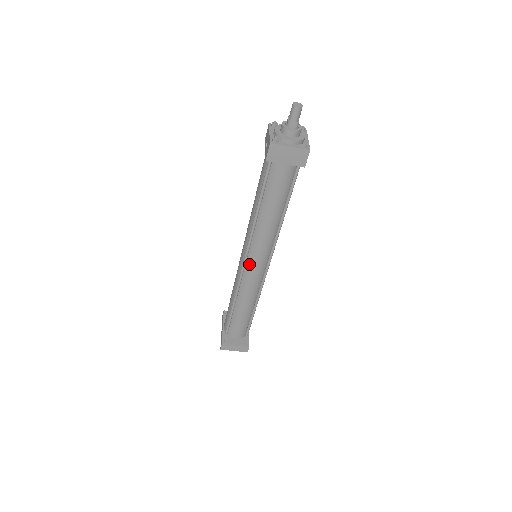
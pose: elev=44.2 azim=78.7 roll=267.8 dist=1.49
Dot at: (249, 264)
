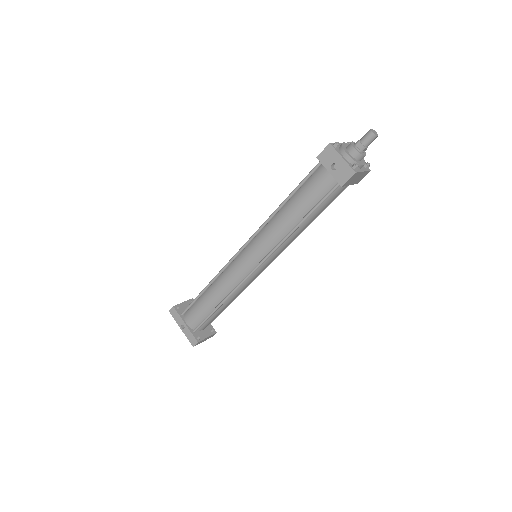
Dot at: (260, 268)
